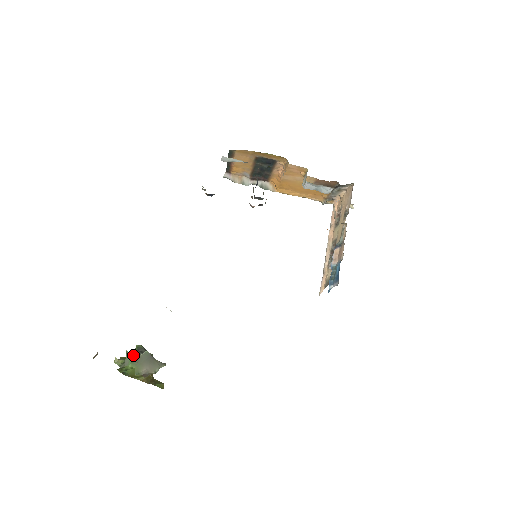
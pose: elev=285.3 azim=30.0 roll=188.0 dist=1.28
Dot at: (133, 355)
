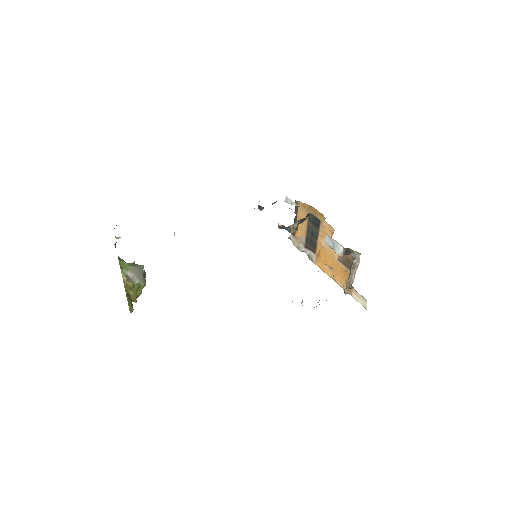
Dot at: occluded
